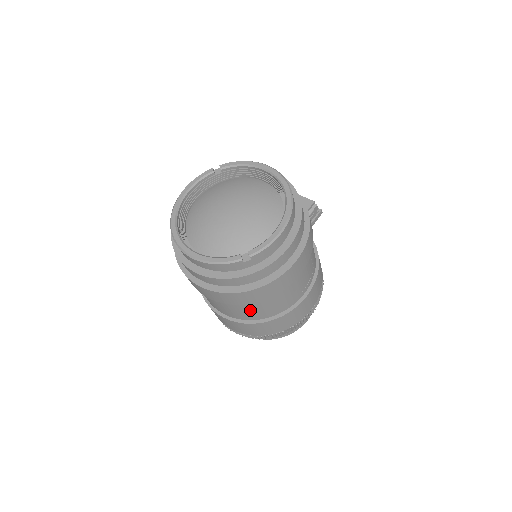
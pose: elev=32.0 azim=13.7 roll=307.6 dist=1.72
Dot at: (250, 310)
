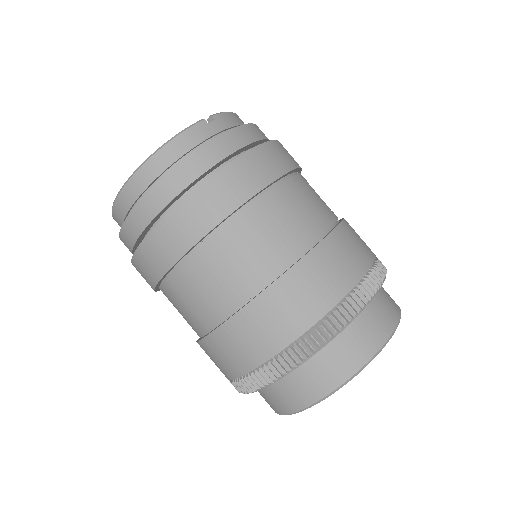
Dot at: (274, 223)
